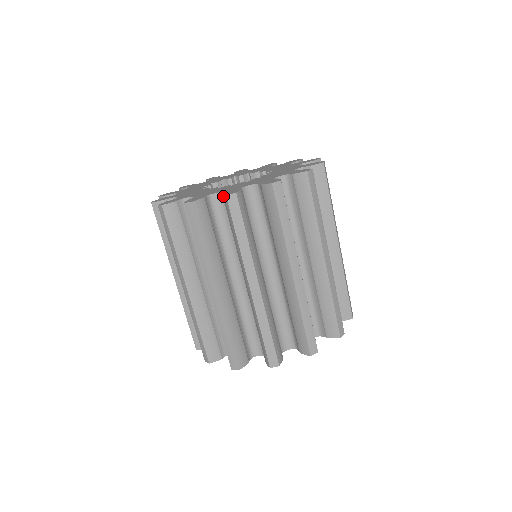
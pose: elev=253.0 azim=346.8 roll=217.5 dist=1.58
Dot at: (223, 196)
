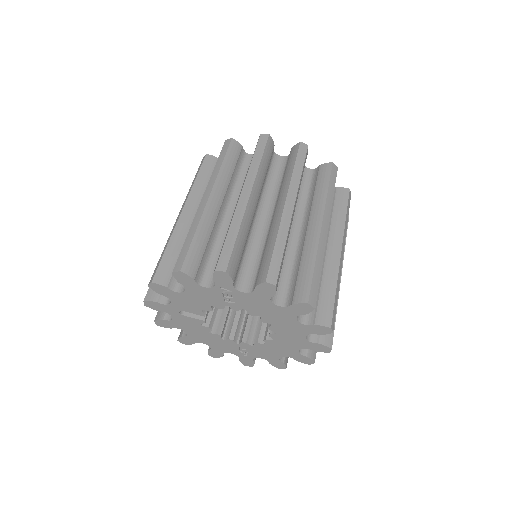
Dot at: occluded
